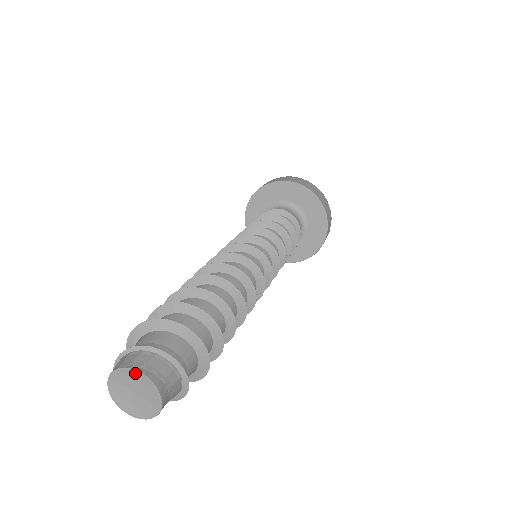
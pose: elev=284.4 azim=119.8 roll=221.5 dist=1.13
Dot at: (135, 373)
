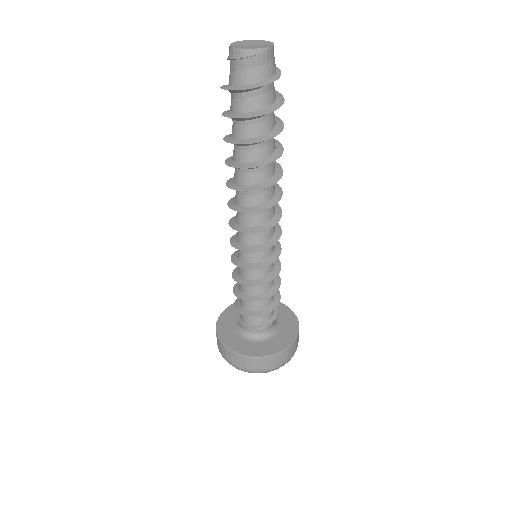
Dot at: (250, 41)
